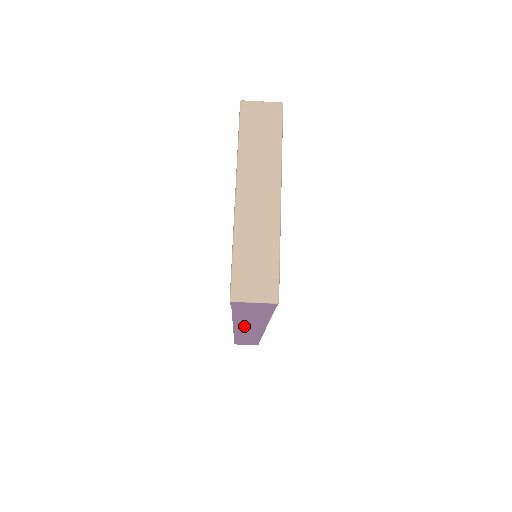
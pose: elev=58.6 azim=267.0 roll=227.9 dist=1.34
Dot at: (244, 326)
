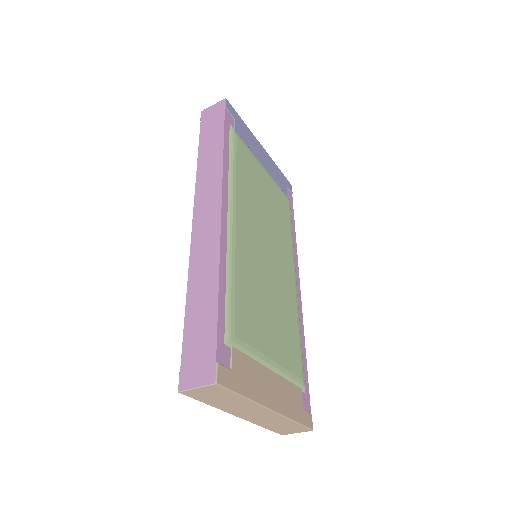
Dot at: occluded
